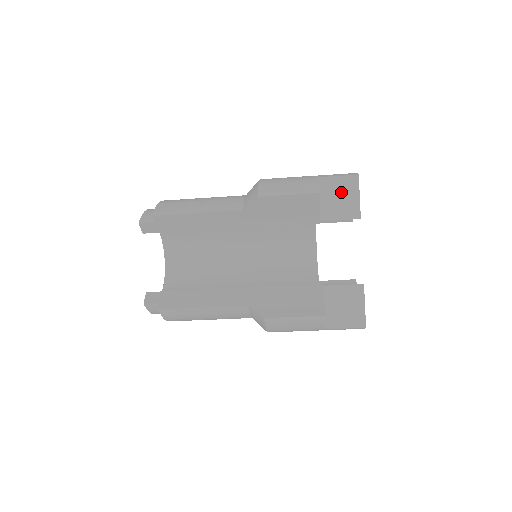
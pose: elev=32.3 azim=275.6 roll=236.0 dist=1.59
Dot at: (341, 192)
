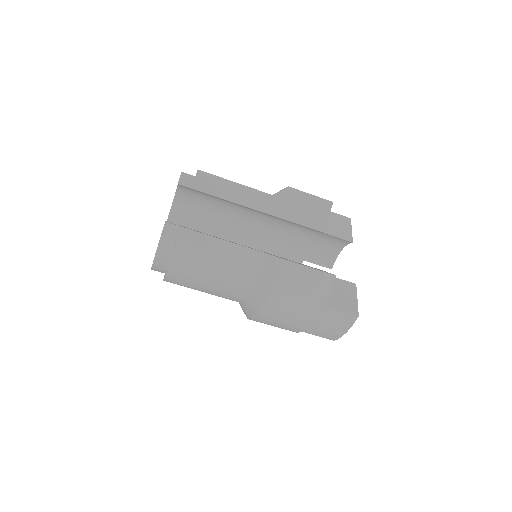
Dot at: (339, 223)
